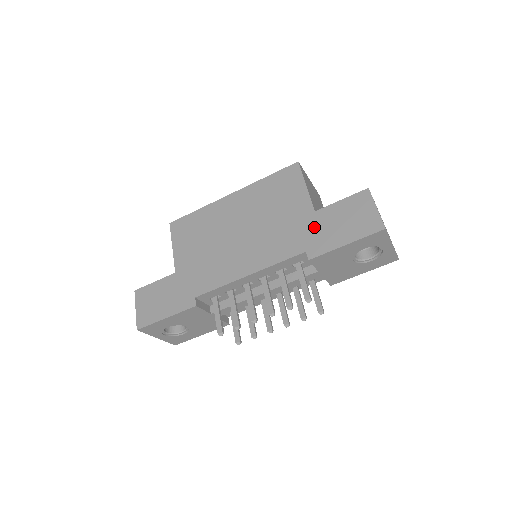
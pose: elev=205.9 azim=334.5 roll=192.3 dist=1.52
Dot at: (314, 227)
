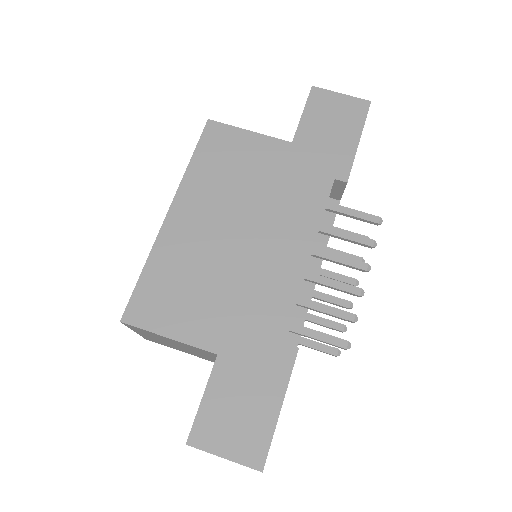
Dot at: (311, 154)
